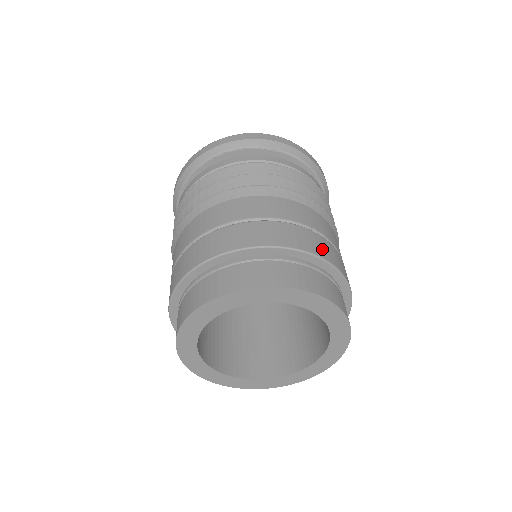
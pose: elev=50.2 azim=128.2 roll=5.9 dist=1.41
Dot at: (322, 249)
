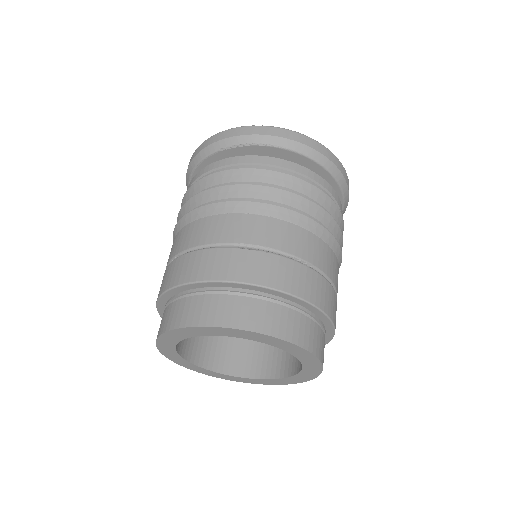
Dot at: (244, 269)
